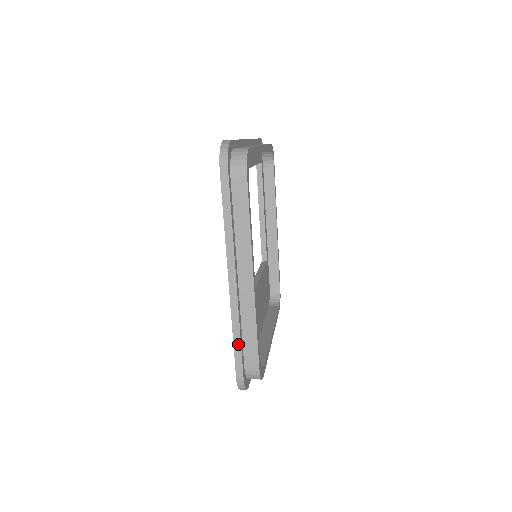
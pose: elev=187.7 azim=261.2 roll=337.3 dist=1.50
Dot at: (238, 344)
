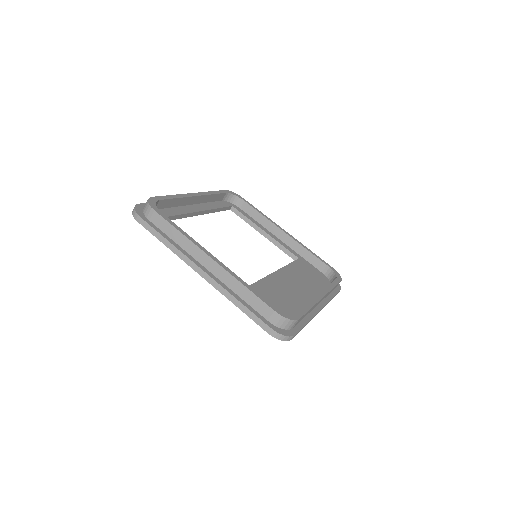
Dot at: (244, 308)
